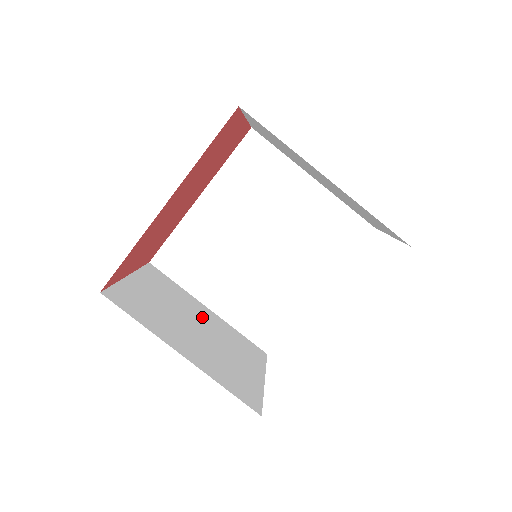
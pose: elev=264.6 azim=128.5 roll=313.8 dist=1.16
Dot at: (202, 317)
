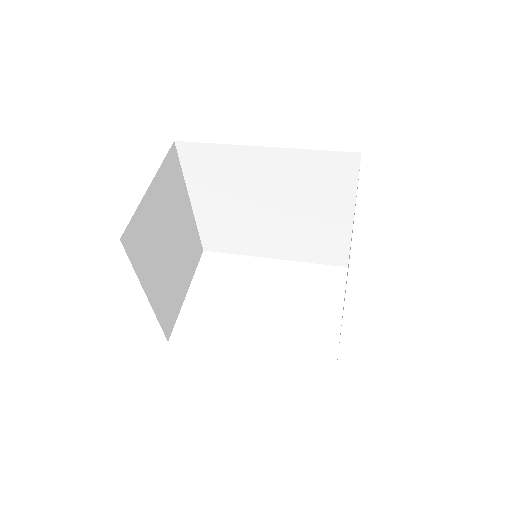
Dot at: (181, 223)
